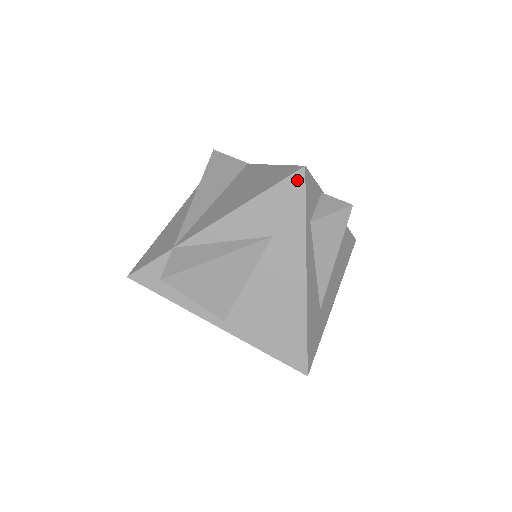
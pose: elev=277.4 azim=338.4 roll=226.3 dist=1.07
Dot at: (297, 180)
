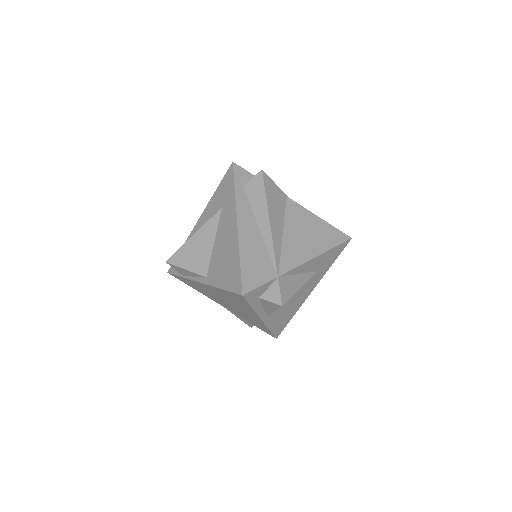
Dot at: (345, 244)
